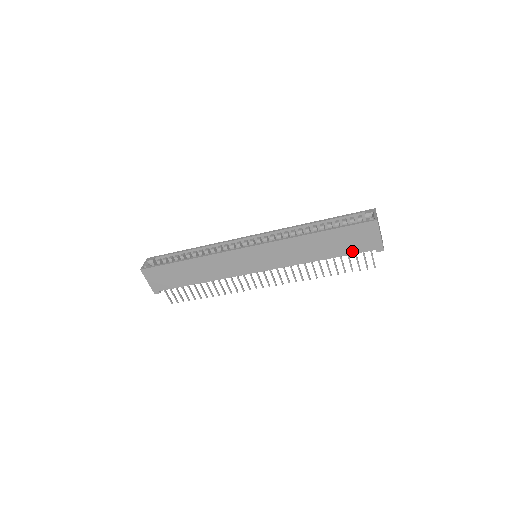
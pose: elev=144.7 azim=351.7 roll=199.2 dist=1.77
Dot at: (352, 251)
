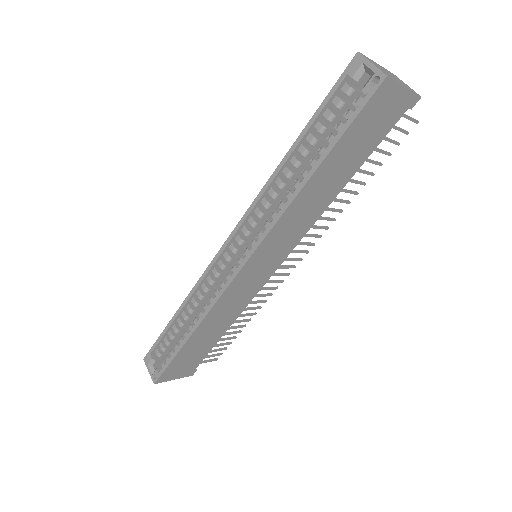
Dot at: (376, 142)
